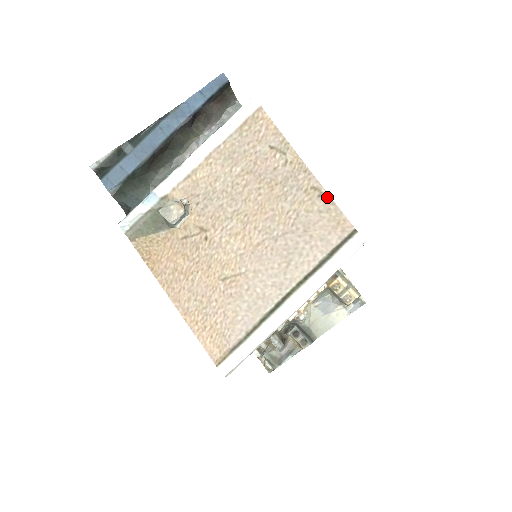
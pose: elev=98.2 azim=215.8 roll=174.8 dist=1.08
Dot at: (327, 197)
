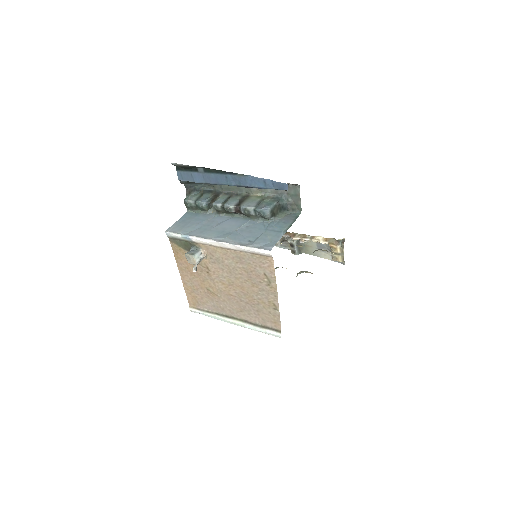
Dot at: (278, 312)
